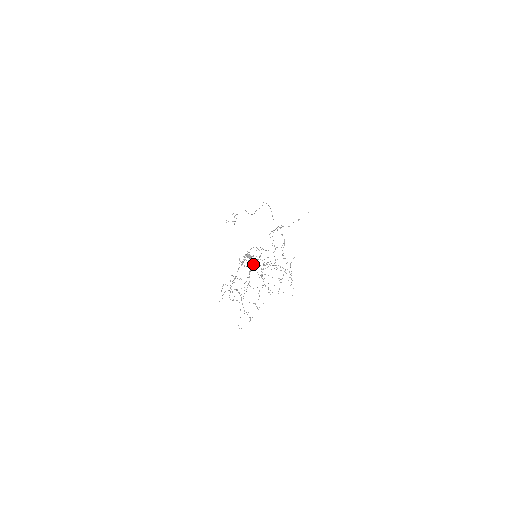
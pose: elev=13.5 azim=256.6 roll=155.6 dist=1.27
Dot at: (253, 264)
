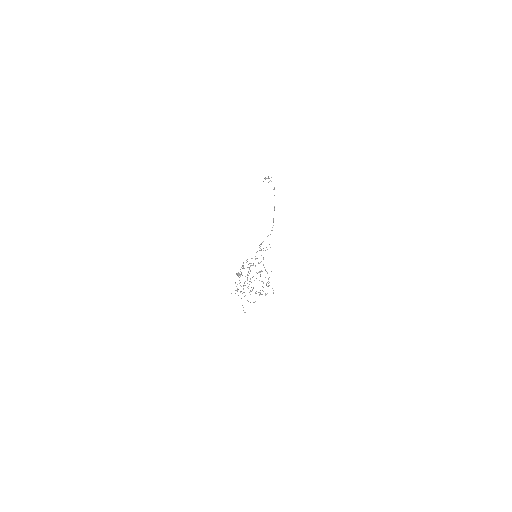
Dot at: occluded
